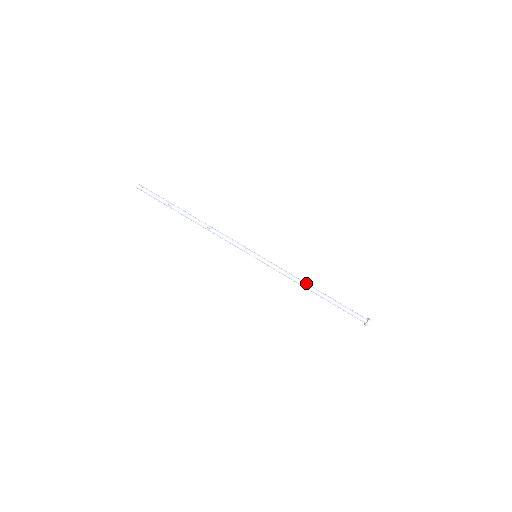
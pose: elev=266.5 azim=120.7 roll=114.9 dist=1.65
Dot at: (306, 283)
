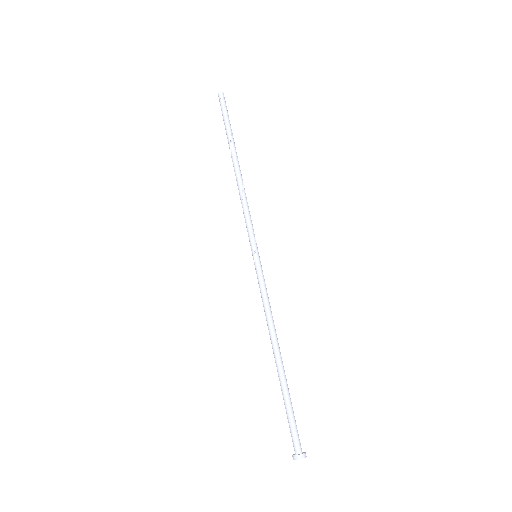
Dot at: (276, 336)
